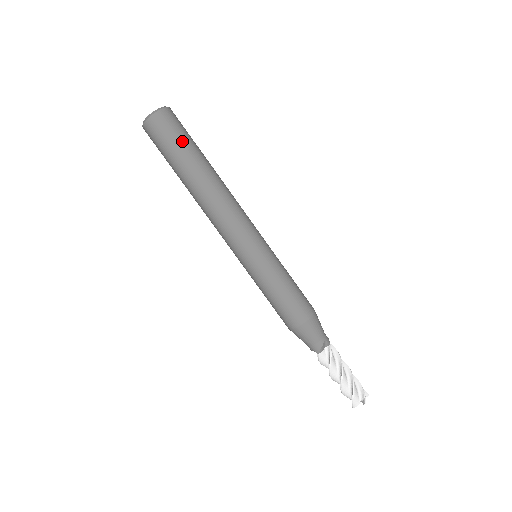
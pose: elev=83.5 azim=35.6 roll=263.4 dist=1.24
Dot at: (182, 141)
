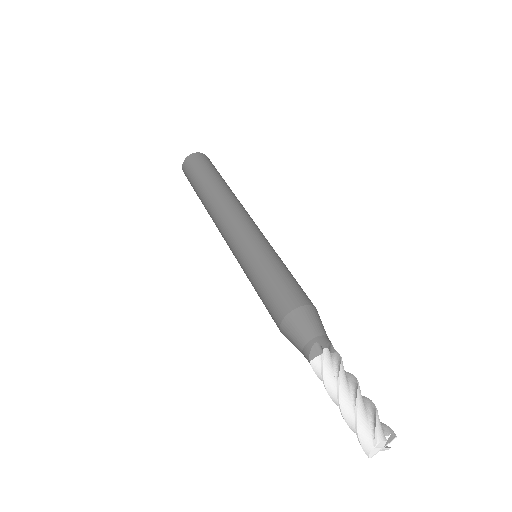
Dot at: (199, 171)
